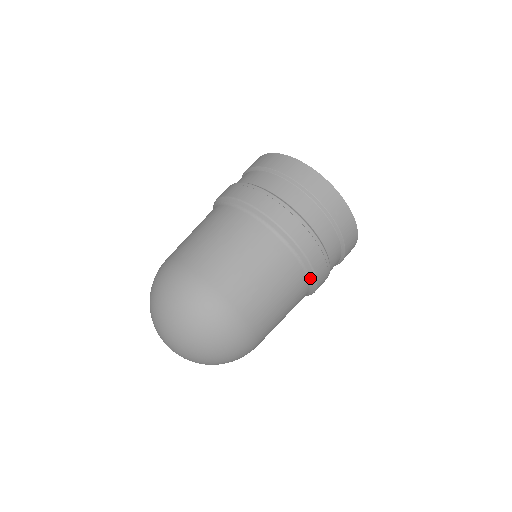
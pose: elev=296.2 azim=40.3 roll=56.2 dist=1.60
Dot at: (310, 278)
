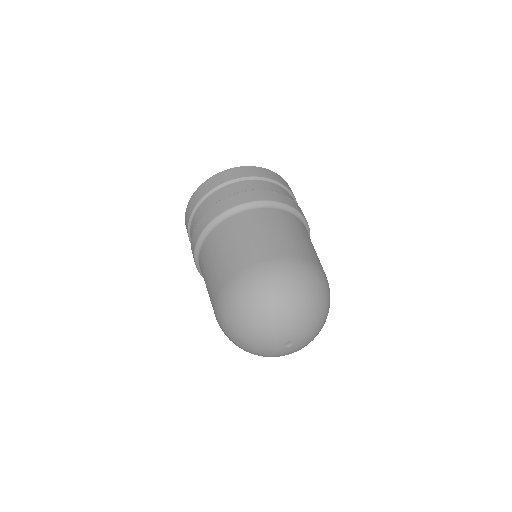
Dot at: (307, 231)
